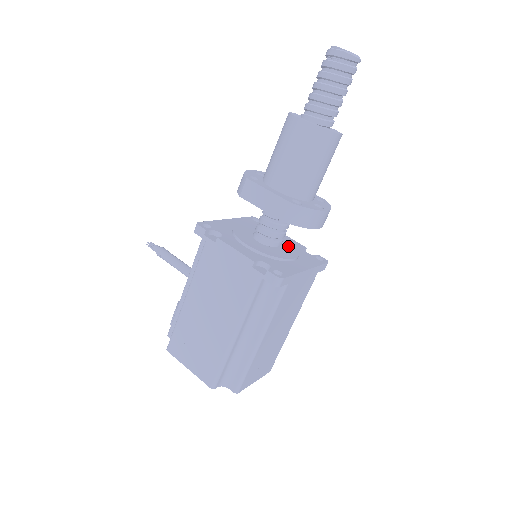
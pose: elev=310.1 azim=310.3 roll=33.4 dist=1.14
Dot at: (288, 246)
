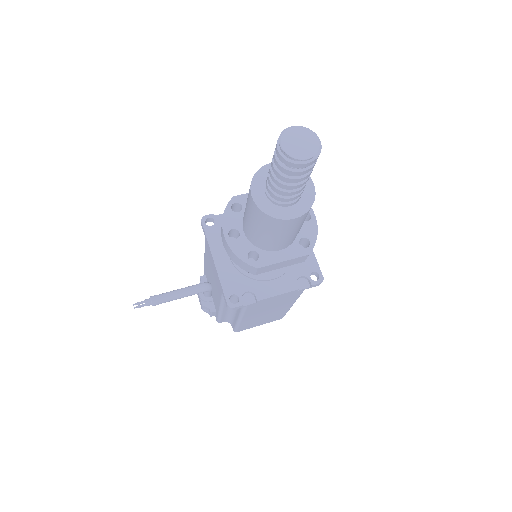
Dot at: occluded
